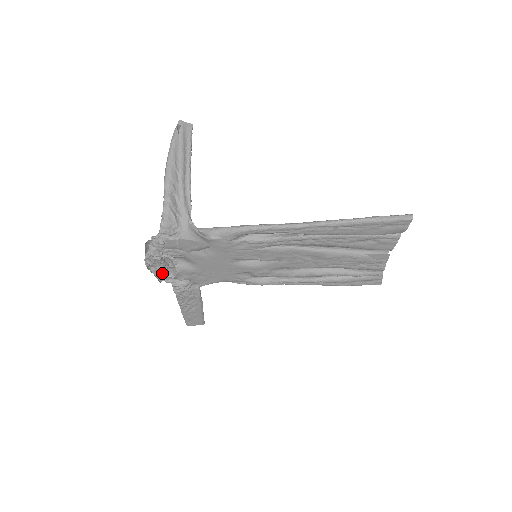
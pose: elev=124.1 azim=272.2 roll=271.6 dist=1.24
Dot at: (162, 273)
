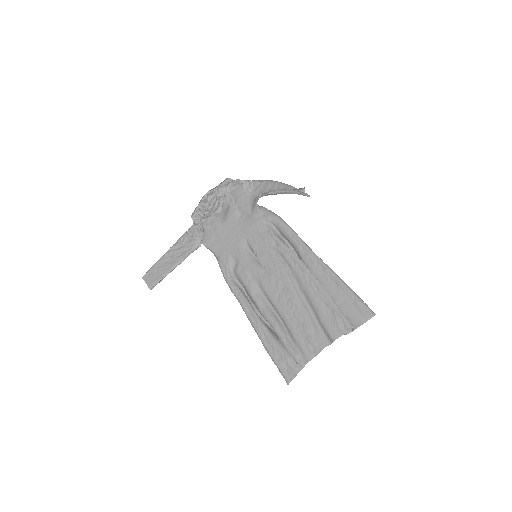
Dot at: (202, 209)
